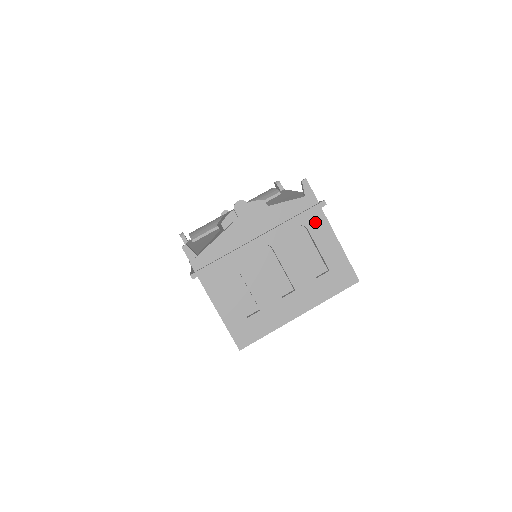
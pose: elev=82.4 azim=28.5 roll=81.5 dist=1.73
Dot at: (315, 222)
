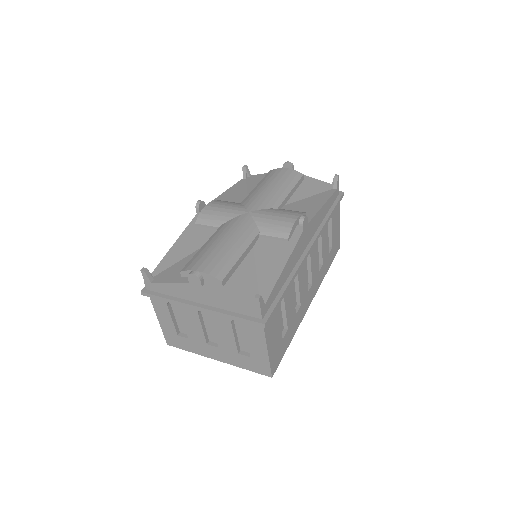
Dot at: (253, 327)
